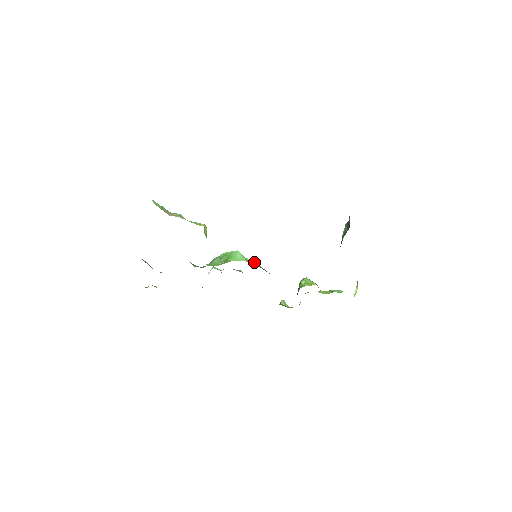
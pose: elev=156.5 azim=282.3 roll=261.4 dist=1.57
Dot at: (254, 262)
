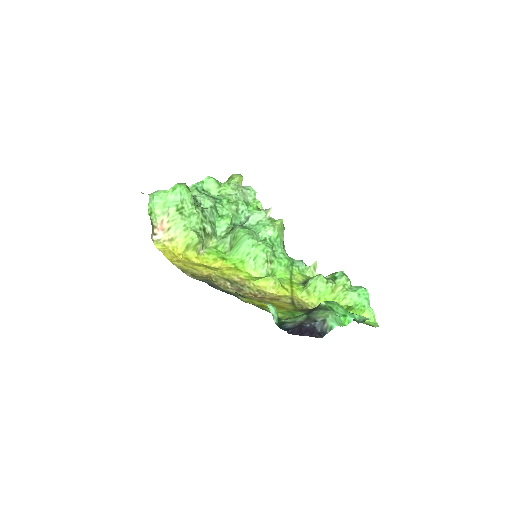
Dot at: (256, 257)
